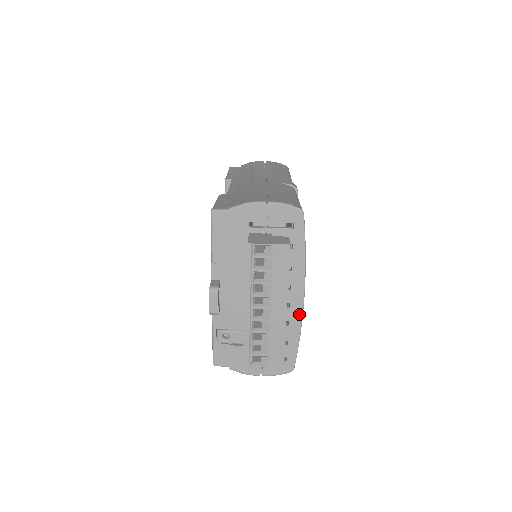
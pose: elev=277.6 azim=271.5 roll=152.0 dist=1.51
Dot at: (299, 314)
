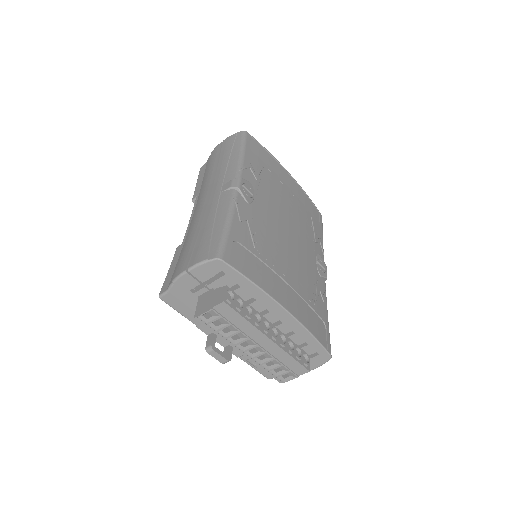
Dot at: (295, 322)
